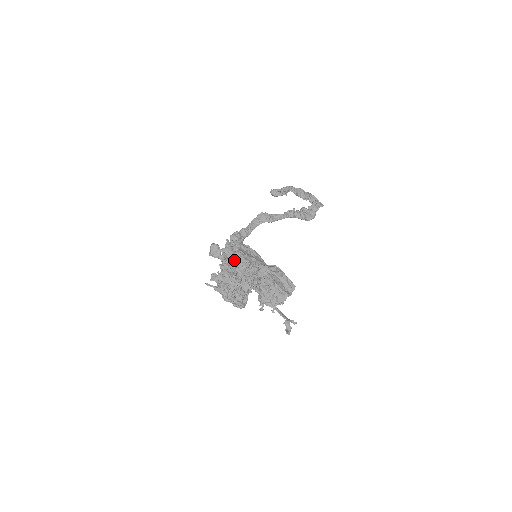
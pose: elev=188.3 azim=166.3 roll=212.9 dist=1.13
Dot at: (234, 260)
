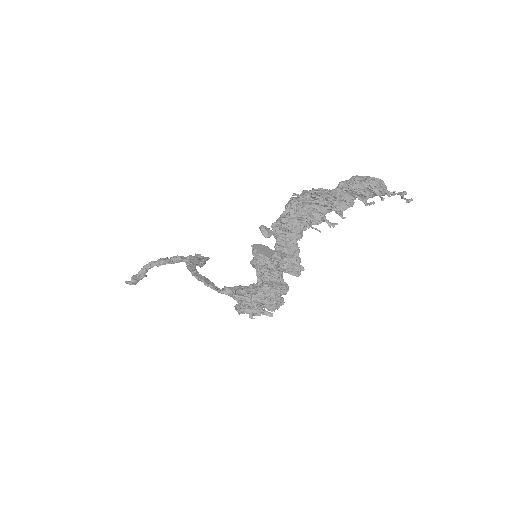
Dot at: (324, 193)
